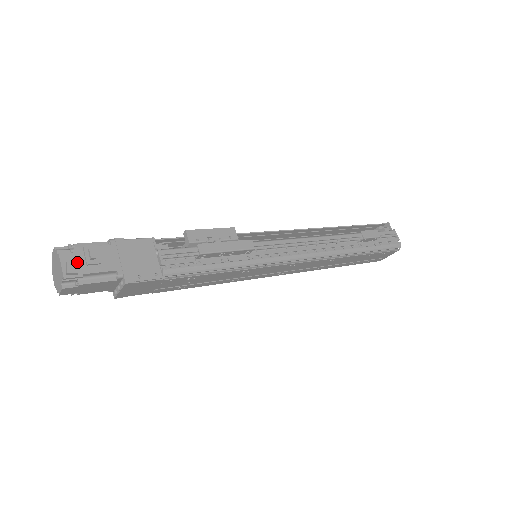
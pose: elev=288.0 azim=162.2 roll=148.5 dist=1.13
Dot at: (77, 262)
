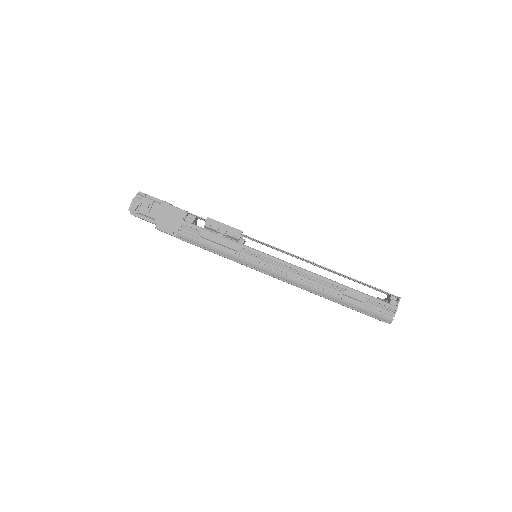
Dot at: (137, 205)
